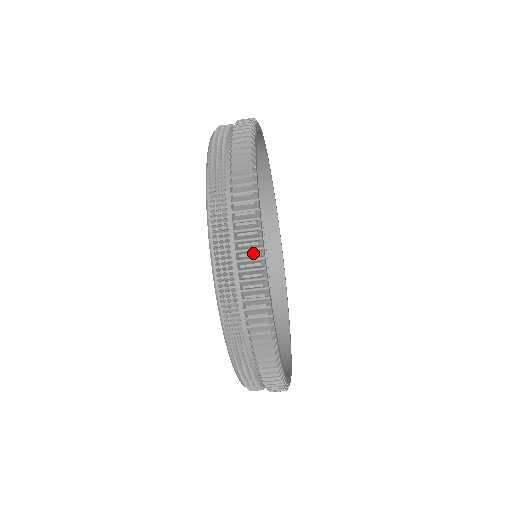
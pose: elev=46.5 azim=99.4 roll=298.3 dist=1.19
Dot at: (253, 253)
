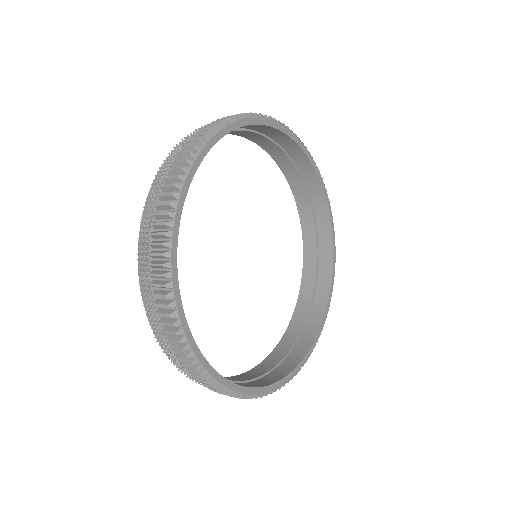
Dot at: occluded
